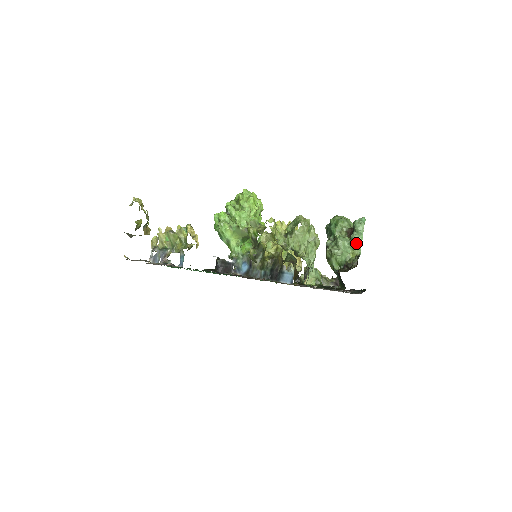
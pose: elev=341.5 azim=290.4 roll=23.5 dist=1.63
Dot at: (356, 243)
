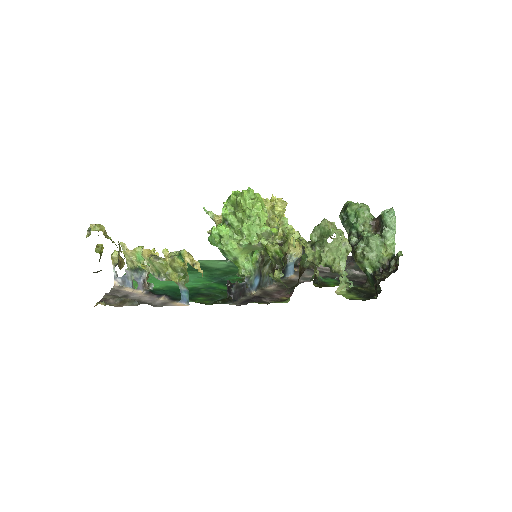
Dot at: (390, 241)
